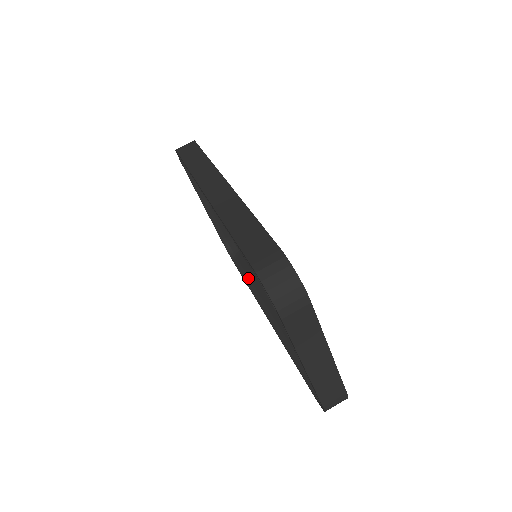
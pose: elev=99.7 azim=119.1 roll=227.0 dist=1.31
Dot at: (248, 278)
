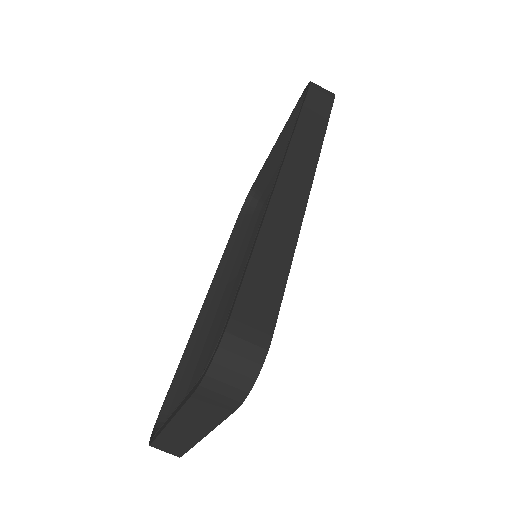
Dot at: (233, 244)
